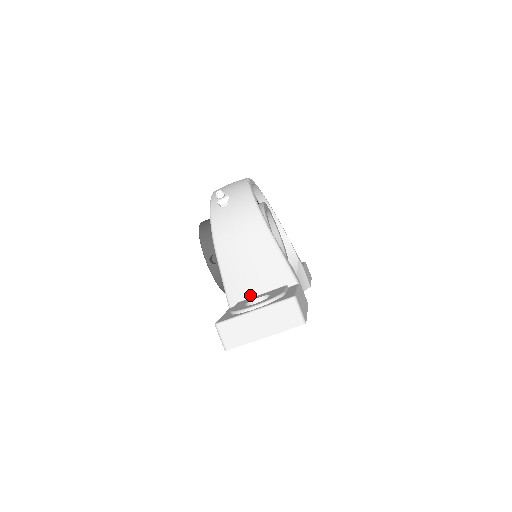
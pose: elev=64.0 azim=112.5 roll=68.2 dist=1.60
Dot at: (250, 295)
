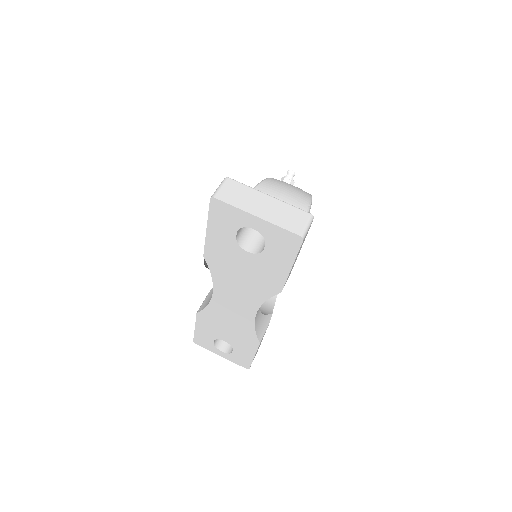
Dot at: occluded
